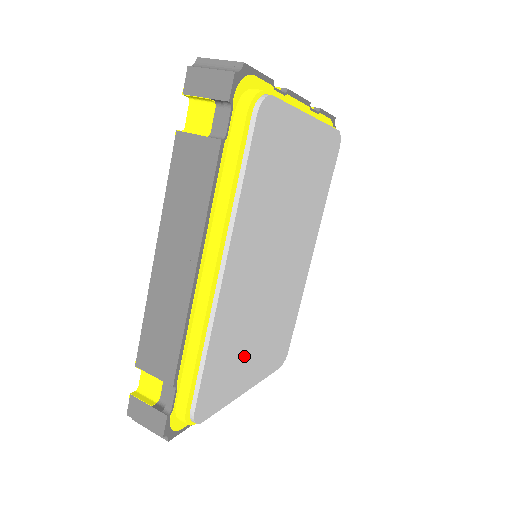
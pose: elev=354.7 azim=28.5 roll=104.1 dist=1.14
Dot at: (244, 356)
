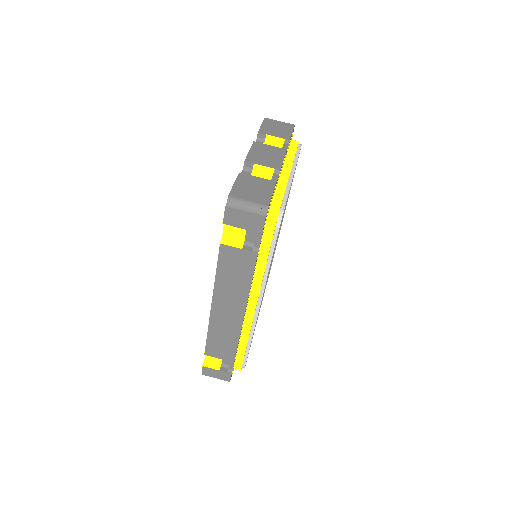
Dot at: occluded
